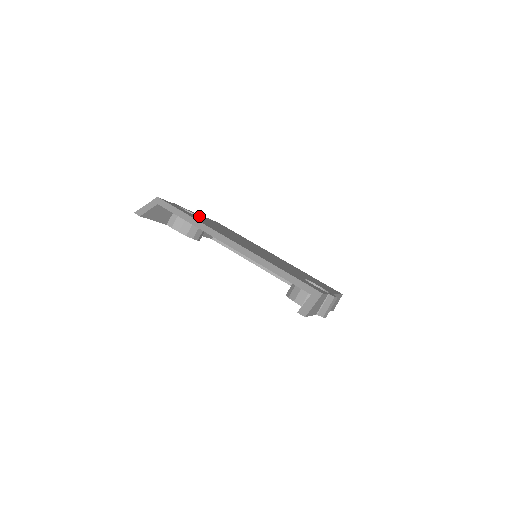
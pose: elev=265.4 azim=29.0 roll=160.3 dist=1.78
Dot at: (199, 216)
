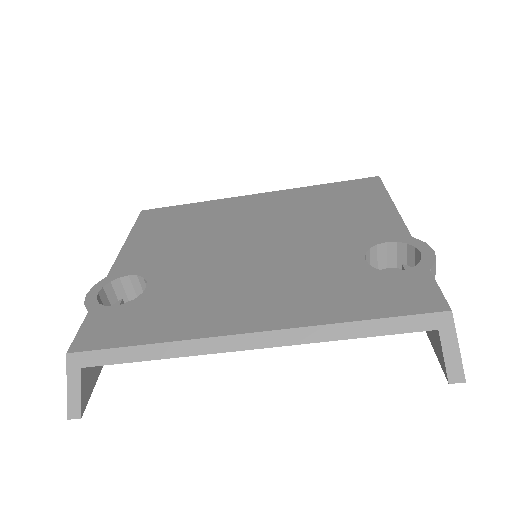
Dot at: (132, 272)
